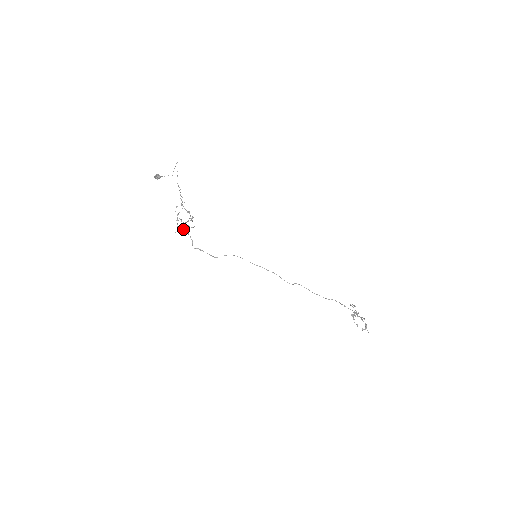
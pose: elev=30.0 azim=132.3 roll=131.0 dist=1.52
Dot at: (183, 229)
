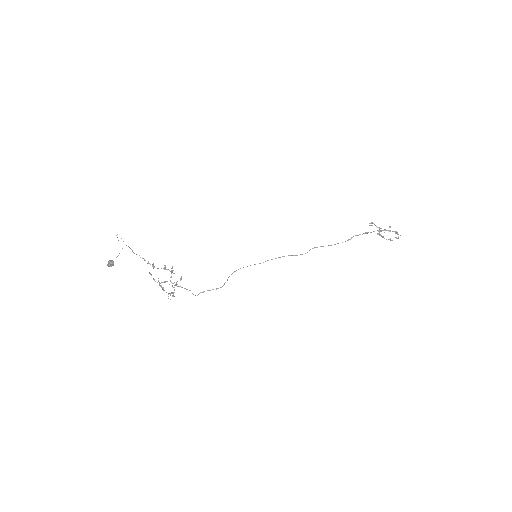
Dot at: (174, 289)
